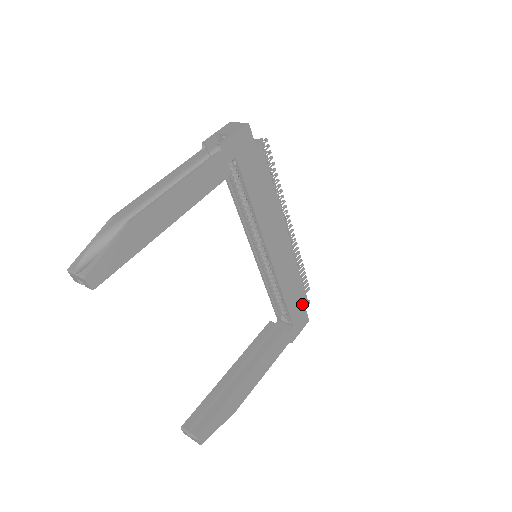
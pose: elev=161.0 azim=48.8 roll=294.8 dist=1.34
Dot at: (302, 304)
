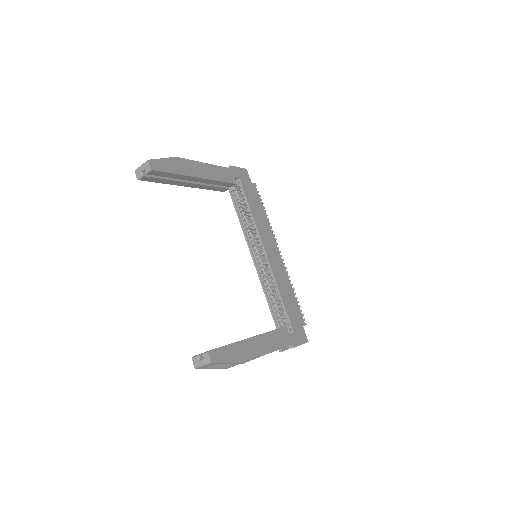
Dot at: (299, 319)
